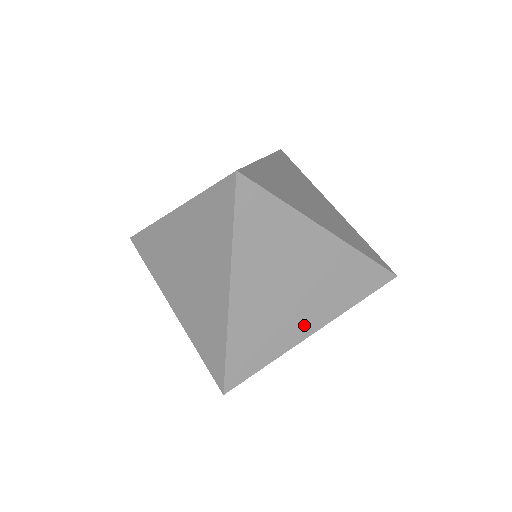
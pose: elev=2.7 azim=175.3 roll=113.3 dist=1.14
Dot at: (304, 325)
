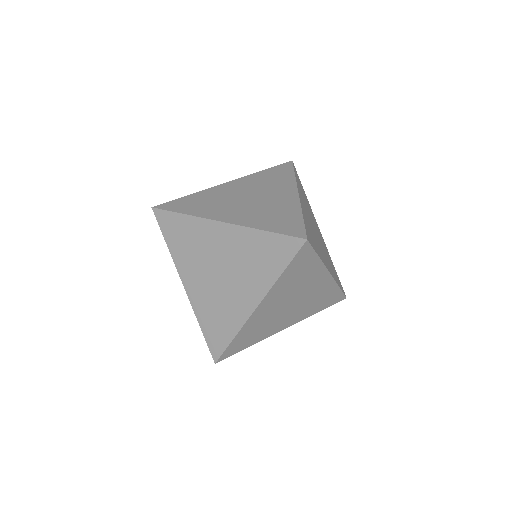
Dot at: (245, 302)
